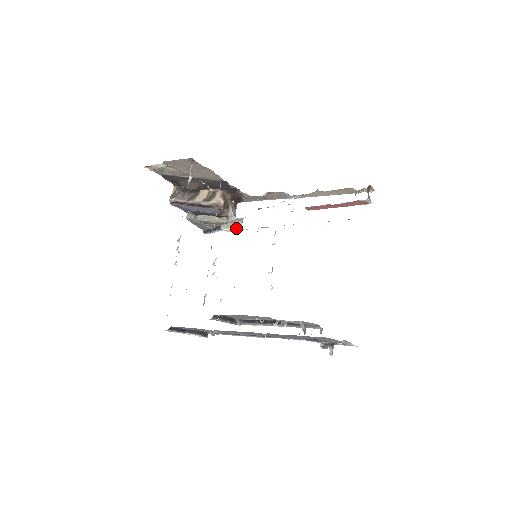
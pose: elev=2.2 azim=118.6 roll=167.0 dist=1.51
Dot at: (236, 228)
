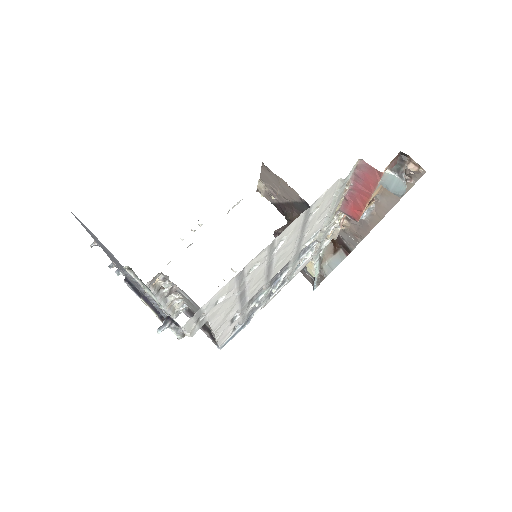
Dot at: occluded
